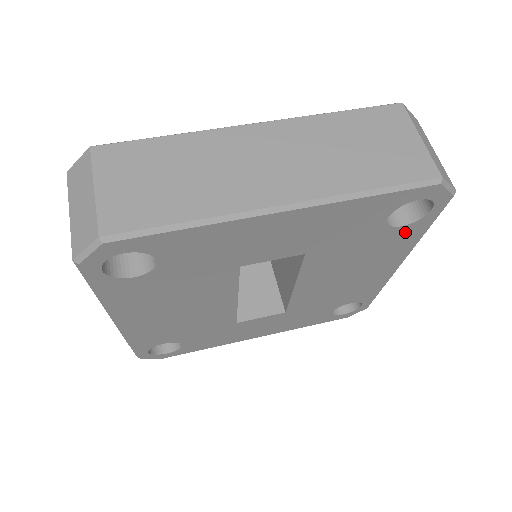
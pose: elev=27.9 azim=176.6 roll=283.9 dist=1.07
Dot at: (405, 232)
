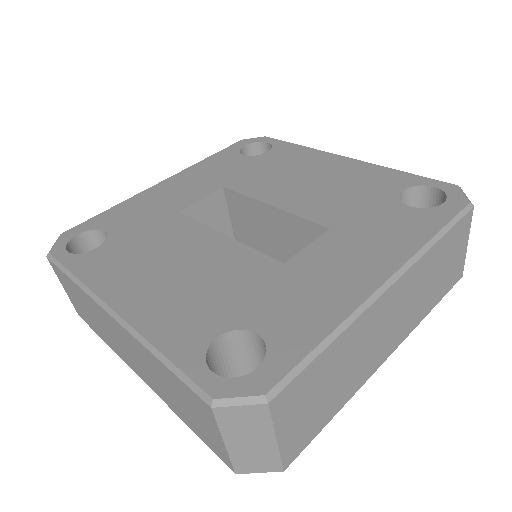
Dot at: occluded
